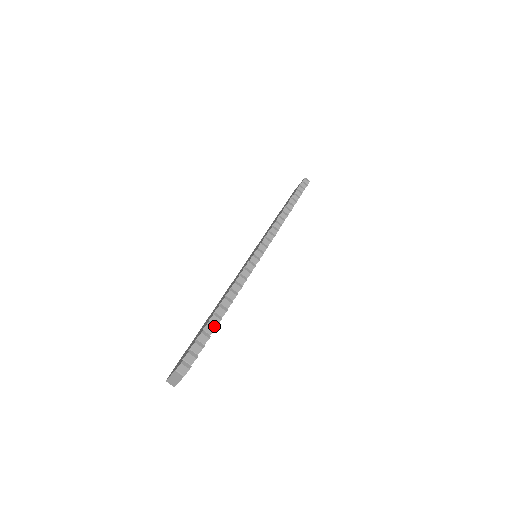
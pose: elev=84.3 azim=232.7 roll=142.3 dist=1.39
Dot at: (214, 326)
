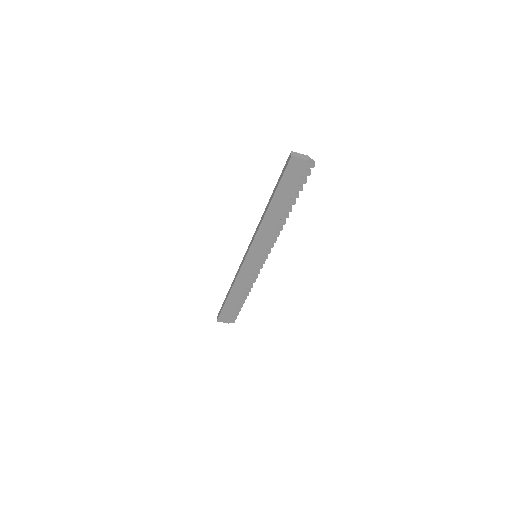
Dot at: occluded
